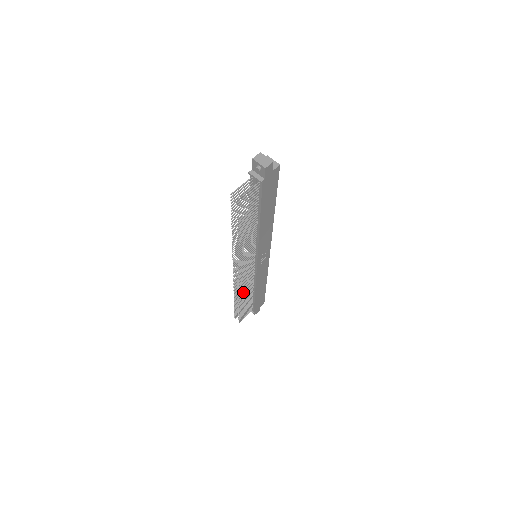
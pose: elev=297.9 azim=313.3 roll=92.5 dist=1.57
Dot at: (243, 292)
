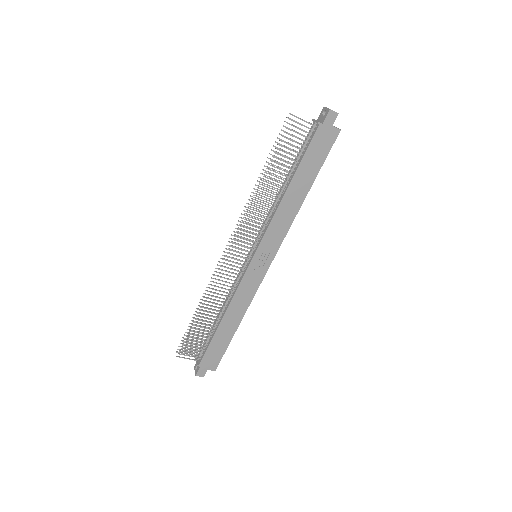
Dot at: occluded
